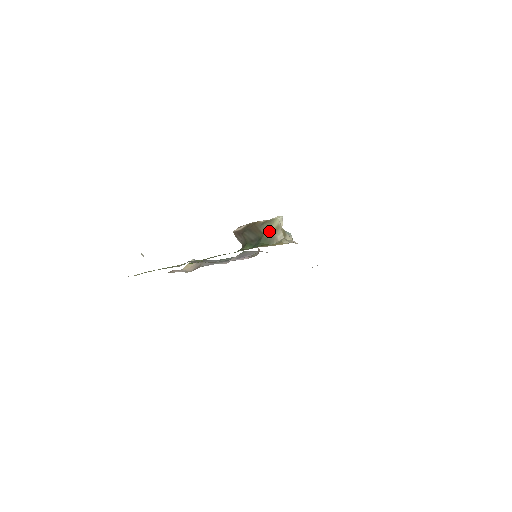
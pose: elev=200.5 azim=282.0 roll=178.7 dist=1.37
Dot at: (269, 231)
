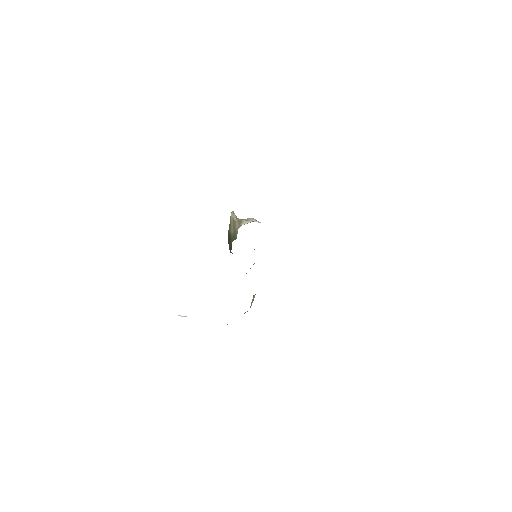
Dot at: (232, 230)
